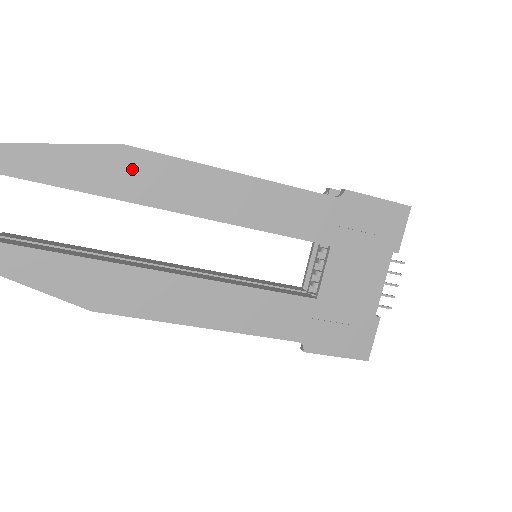
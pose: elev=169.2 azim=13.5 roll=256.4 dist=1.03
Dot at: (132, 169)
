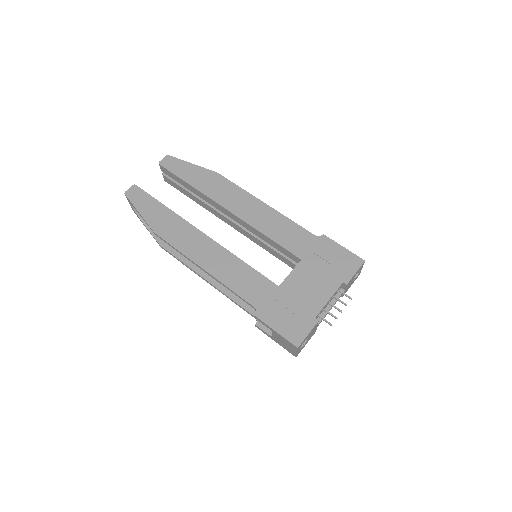
Dot at: (215, 183)
